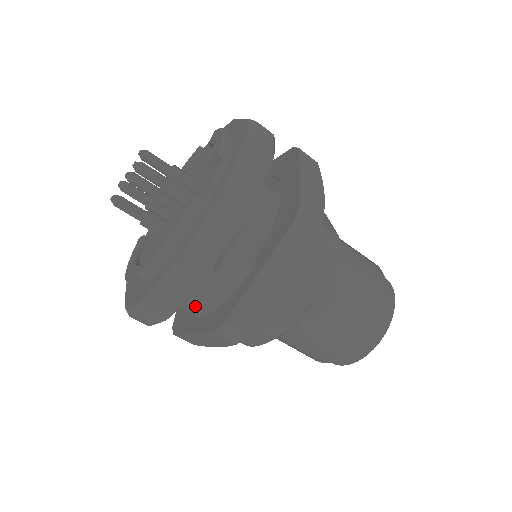
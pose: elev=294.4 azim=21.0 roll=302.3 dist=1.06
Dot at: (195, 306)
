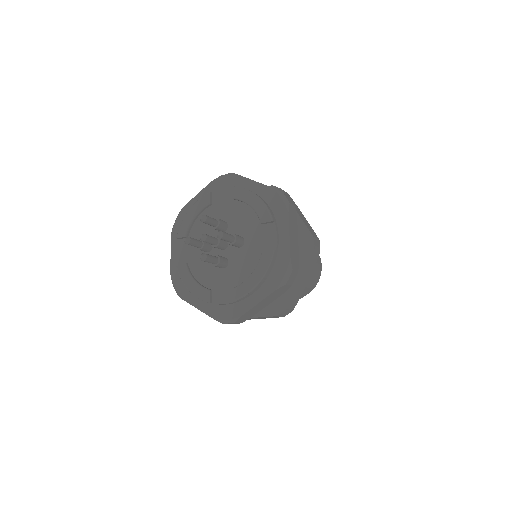
Dot at: occluded
